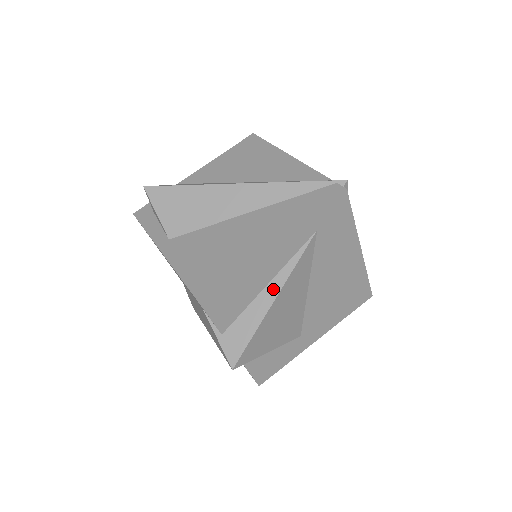
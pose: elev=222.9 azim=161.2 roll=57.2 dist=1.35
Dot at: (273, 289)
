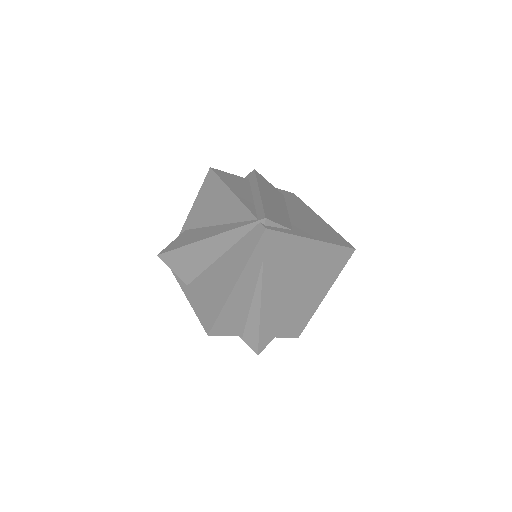
Dot at: (256, 304)
